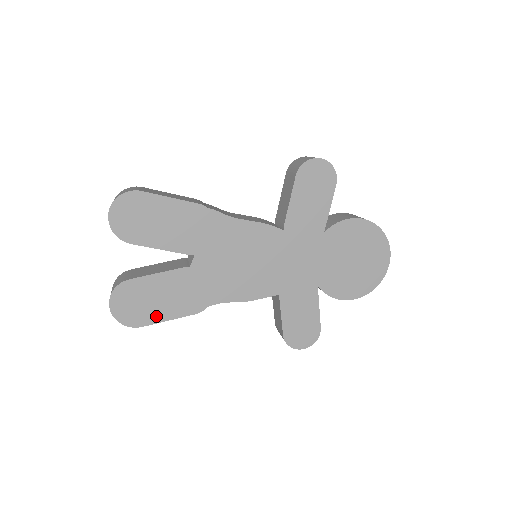
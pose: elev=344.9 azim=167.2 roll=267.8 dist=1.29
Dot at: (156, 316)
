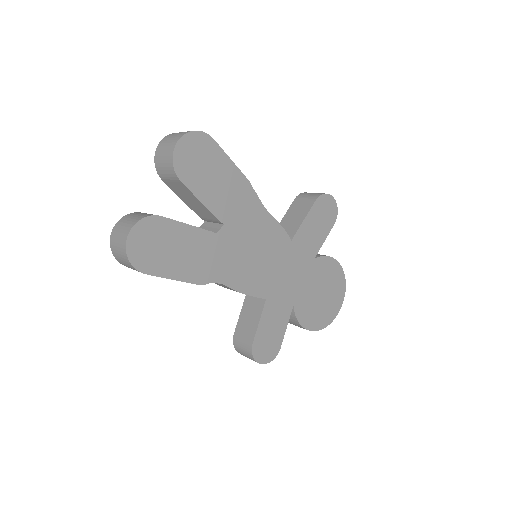
Dot at: (164, 269)
